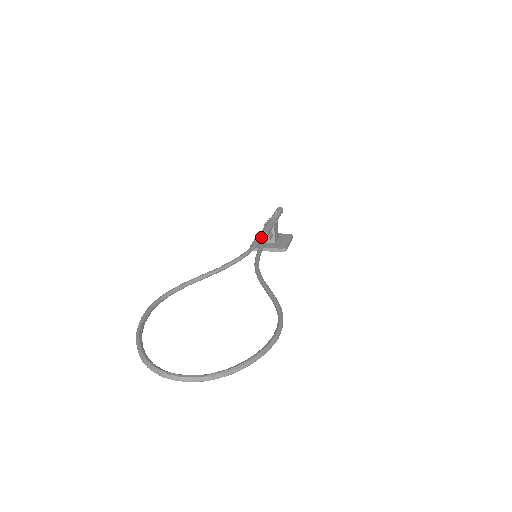
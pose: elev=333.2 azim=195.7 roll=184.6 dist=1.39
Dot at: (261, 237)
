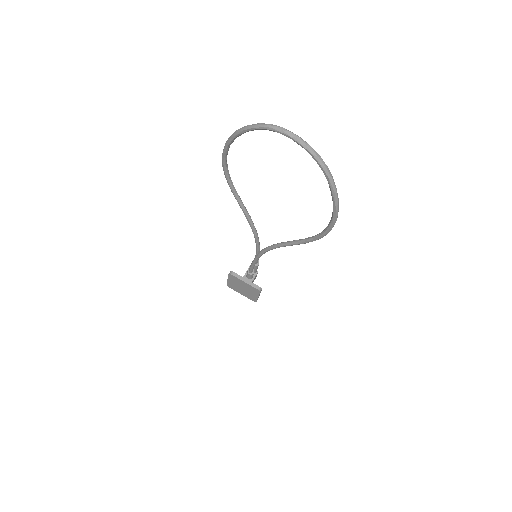
Dot at: occluded
